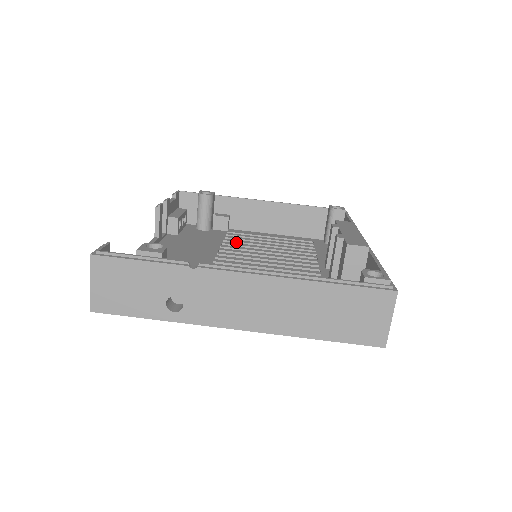
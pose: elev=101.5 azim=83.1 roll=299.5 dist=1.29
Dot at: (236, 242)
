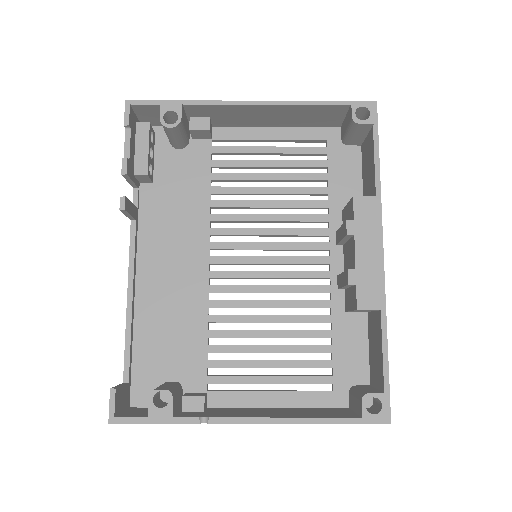
Dot at: (227, 180)
